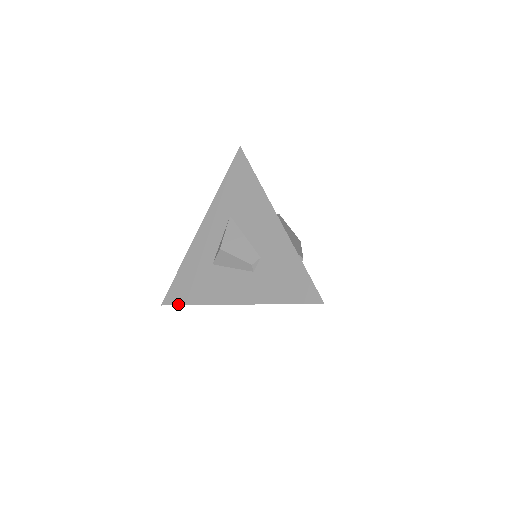
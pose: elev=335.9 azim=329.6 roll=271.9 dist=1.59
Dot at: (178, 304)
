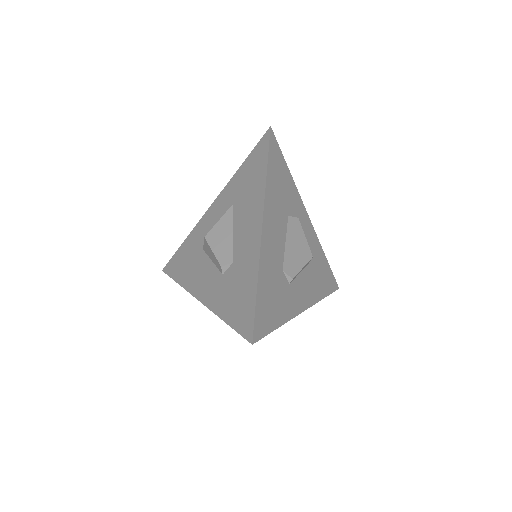
Dot at: (170, 276)
